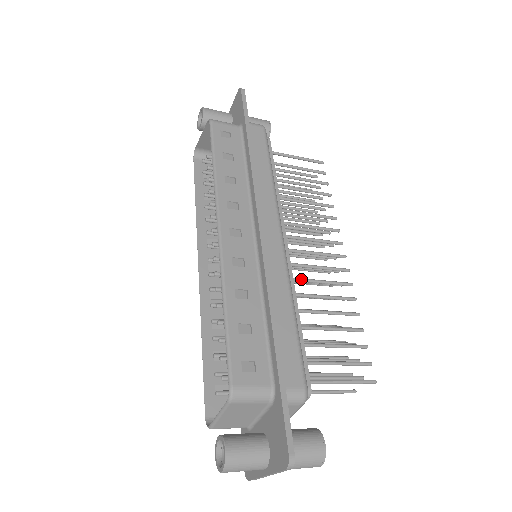
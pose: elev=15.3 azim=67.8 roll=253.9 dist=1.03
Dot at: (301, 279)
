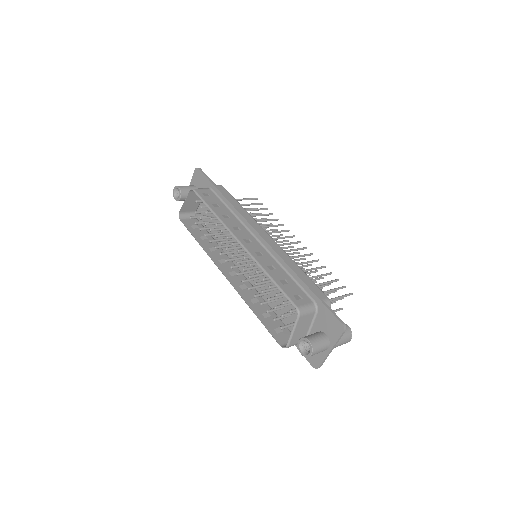
Dot at: occluded
